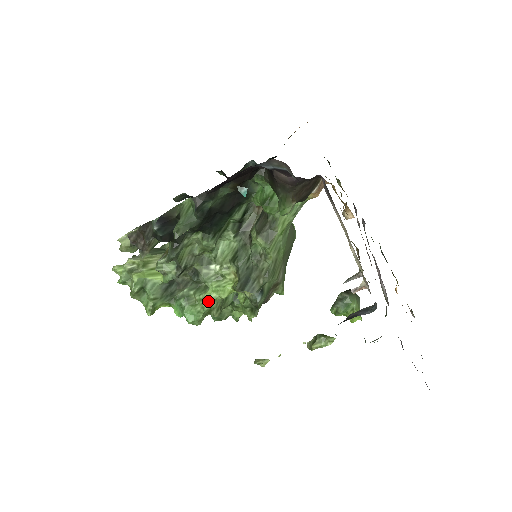
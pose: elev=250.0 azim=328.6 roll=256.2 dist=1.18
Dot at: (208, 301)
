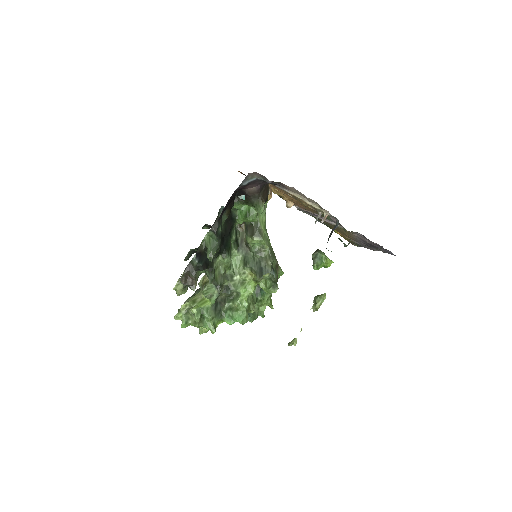
Dot at: (245, 300)
